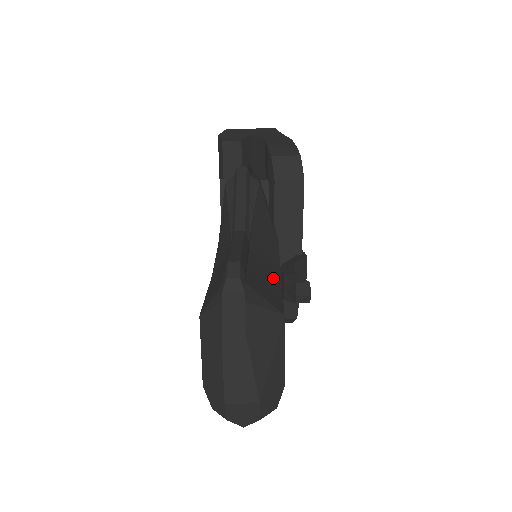
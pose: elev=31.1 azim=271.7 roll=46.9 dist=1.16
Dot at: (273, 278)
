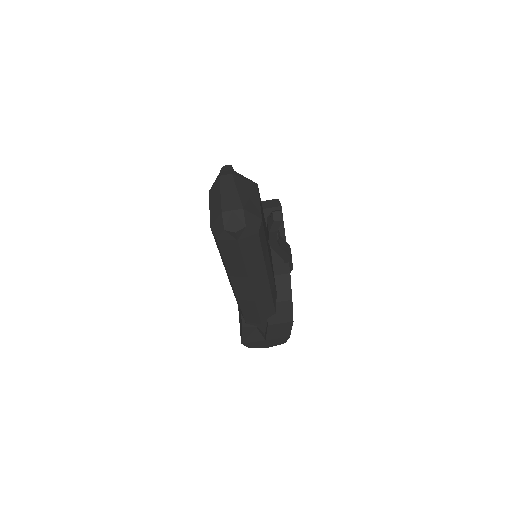
Dot at: occluded
